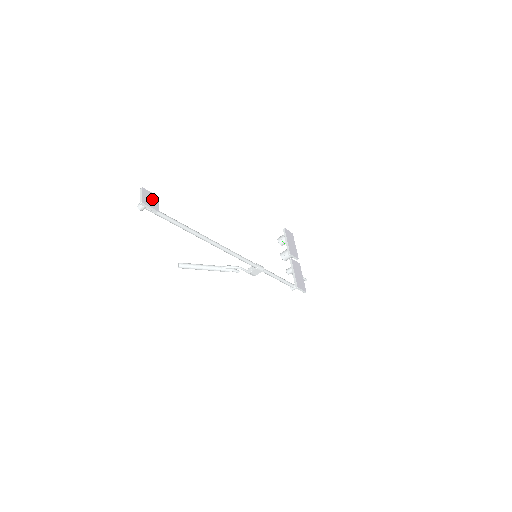
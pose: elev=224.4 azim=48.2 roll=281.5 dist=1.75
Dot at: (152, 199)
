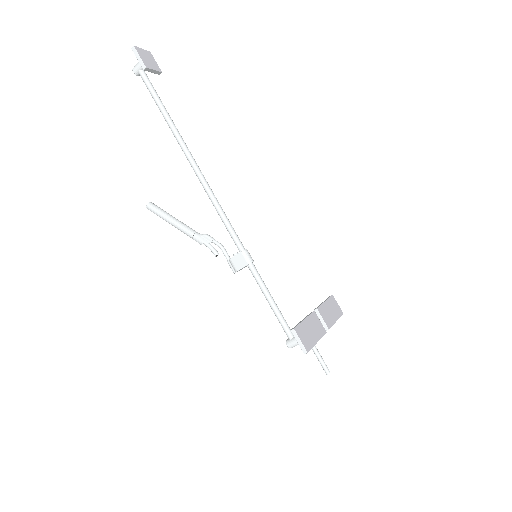
Dot at: (151, 62)
